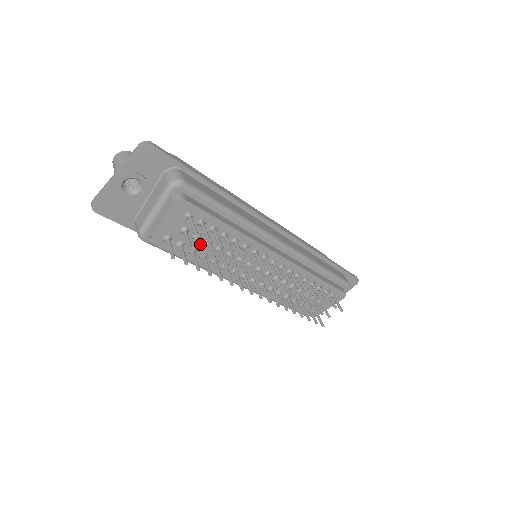
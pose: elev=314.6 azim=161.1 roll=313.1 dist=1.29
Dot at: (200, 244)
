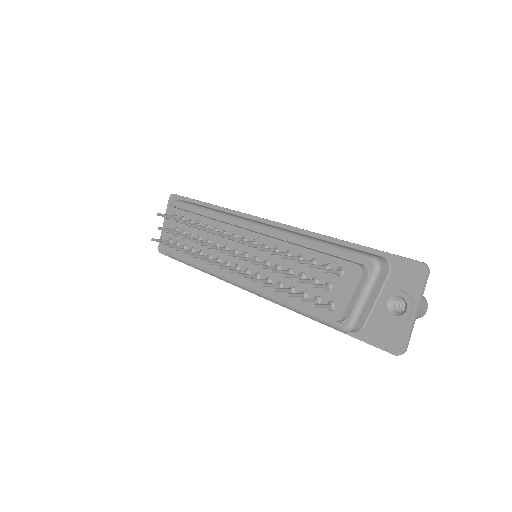
Dot at: (175, 231)
